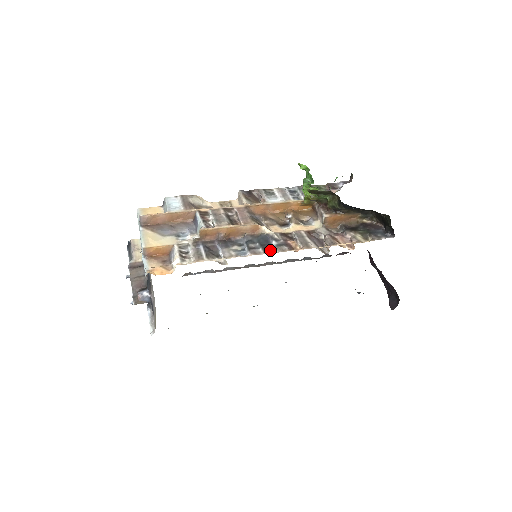
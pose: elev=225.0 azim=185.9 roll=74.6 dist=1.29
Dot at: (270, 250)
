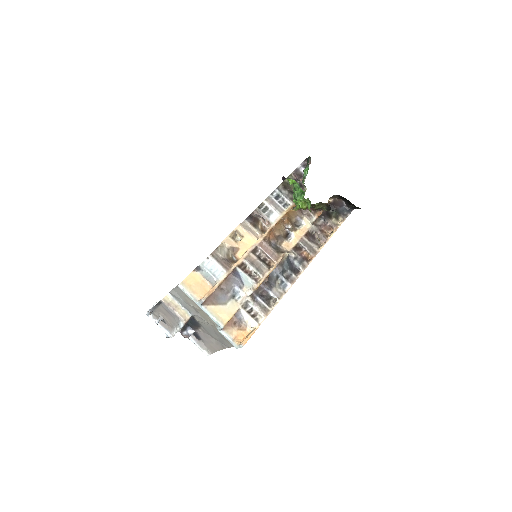
Dot at: (297, 271)
